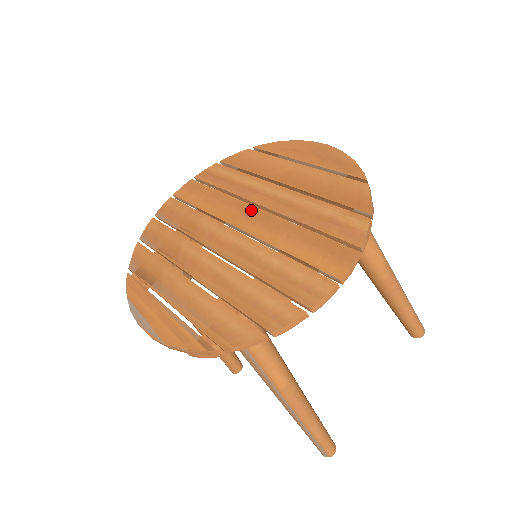
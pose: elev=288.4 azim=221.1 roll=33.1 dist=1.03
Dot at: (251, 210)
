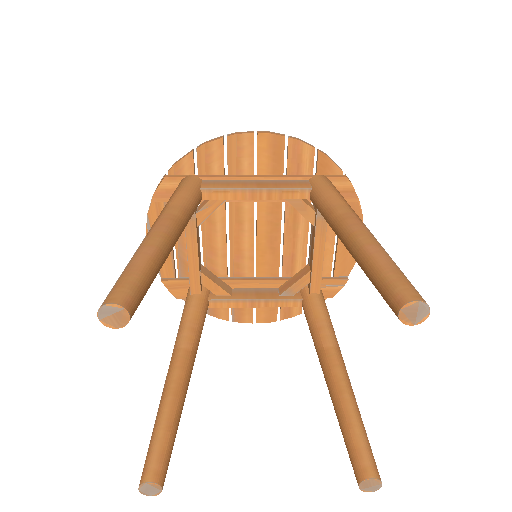
Dot at: (276, 242)
